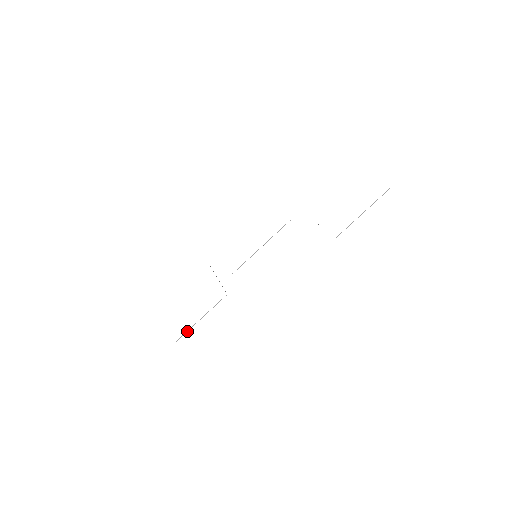
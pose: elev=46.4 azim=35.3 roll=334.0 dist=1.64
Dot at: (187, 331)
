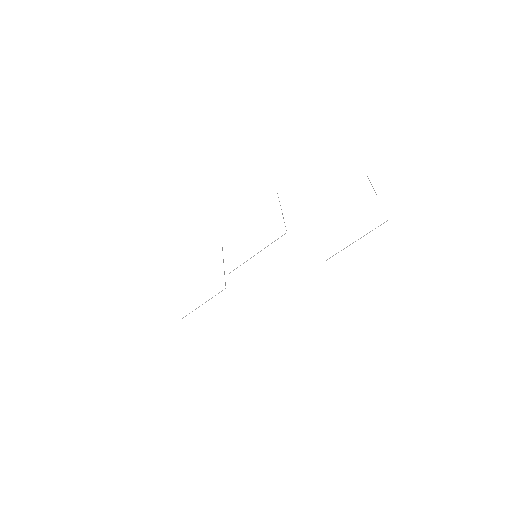
Dot at: occluded
